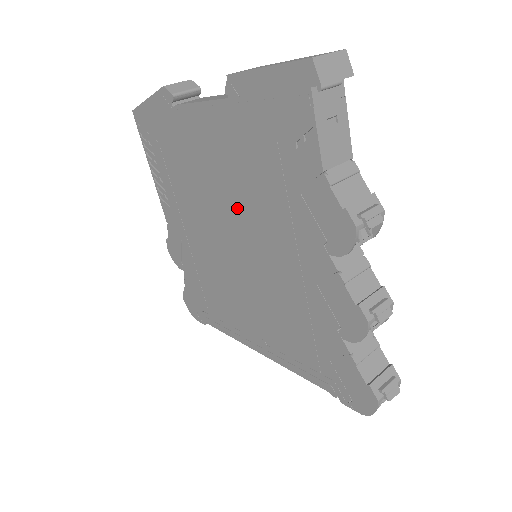
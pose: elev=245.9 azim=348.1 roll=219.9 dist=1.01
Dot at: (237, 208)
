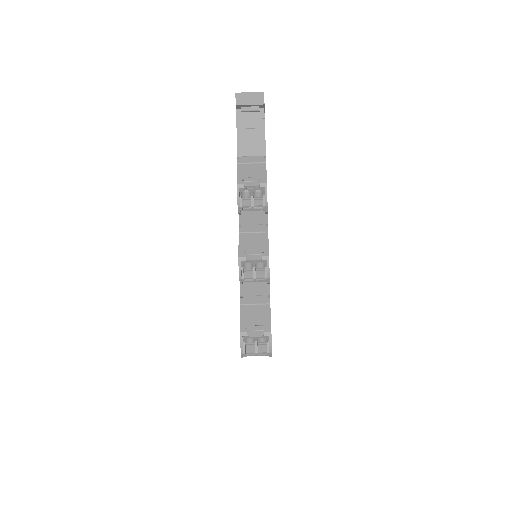
Dot at: occluded
